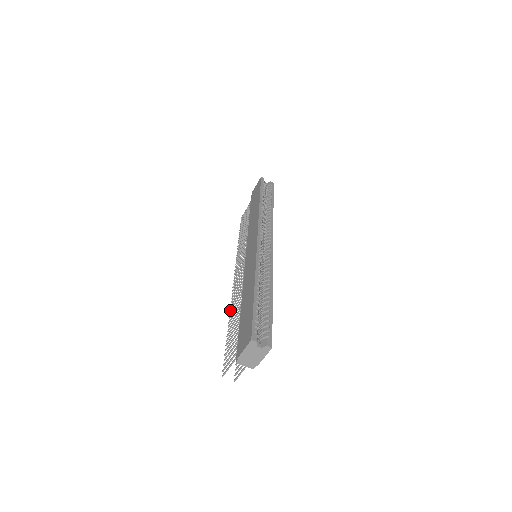
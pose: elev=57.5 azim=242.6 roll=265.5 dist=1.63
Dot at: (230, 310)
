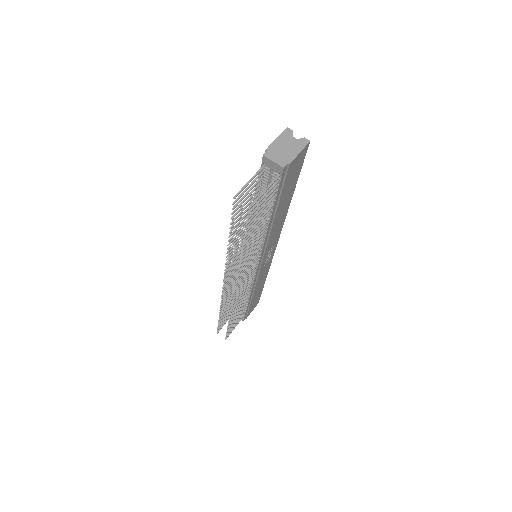
Dot at: (226, 259)
